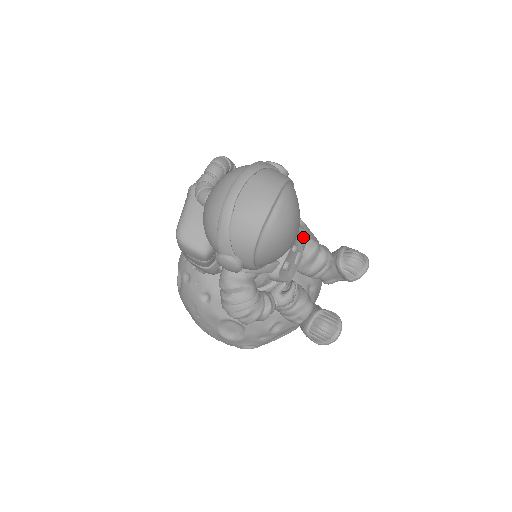
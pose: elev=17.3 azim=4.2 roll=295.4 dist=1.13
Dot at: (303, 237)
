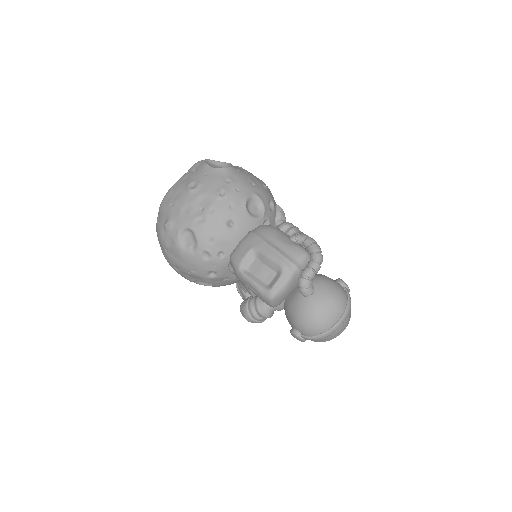
Dot at: occluded
